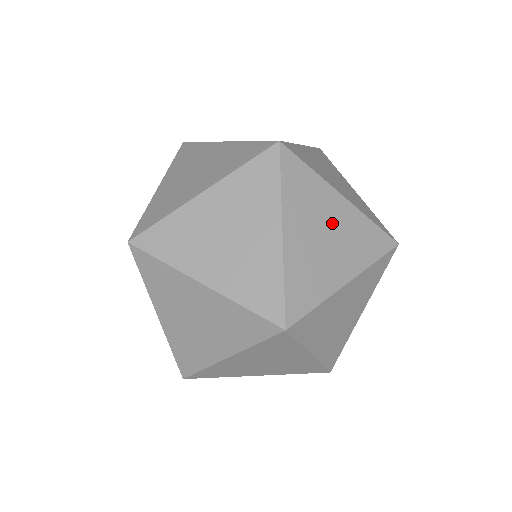
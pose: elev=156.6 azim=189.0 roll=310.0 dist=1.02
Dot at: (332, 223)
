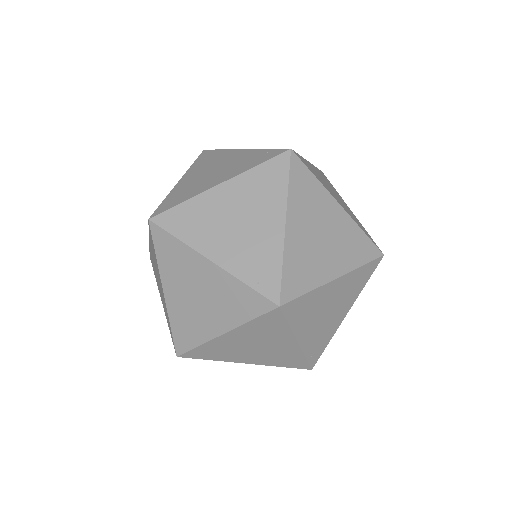
Dot at: (270, 346)
